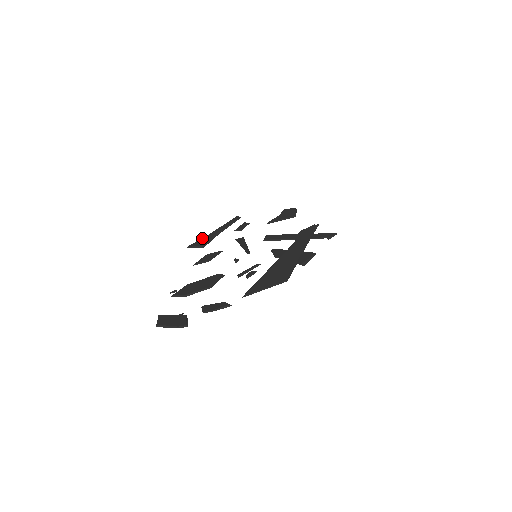
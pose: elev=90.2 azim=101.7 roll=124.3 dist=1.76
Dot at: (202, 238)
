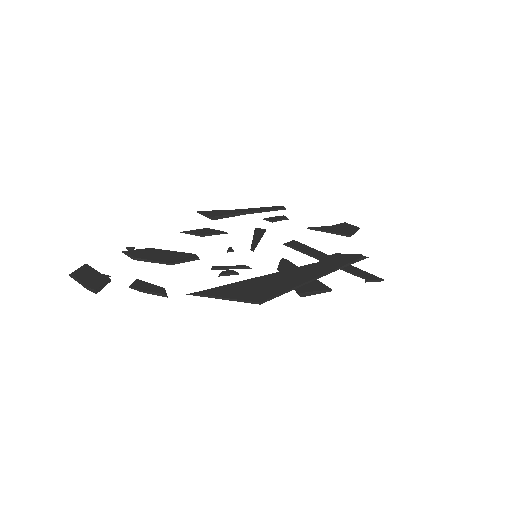
Dot at: (222, 210)
